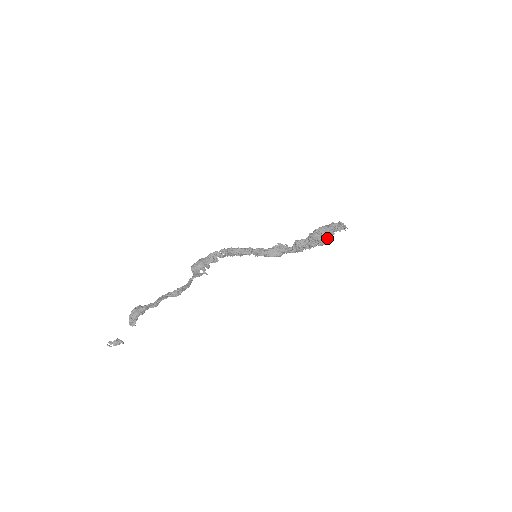
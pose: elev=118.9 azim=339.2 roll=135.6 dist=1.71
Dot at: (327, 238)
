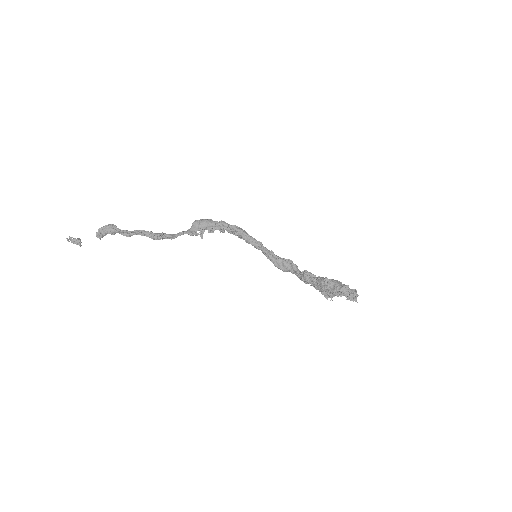
Dot at: (331, 294)
